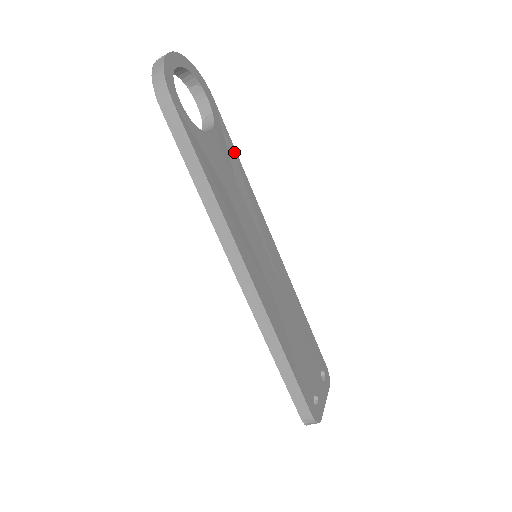
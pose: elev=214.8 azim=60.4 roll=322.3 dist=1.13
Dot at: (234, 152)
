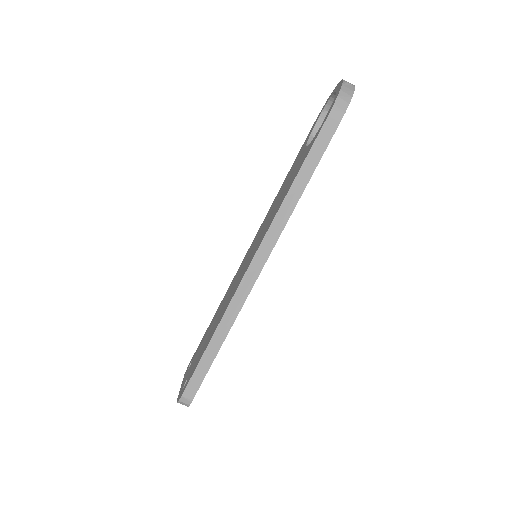
Dot at: occluded
